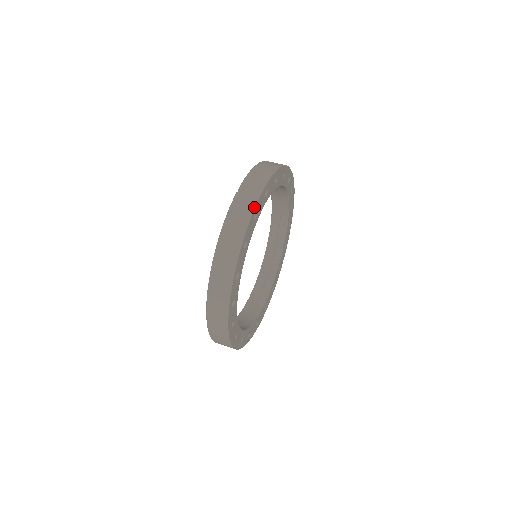
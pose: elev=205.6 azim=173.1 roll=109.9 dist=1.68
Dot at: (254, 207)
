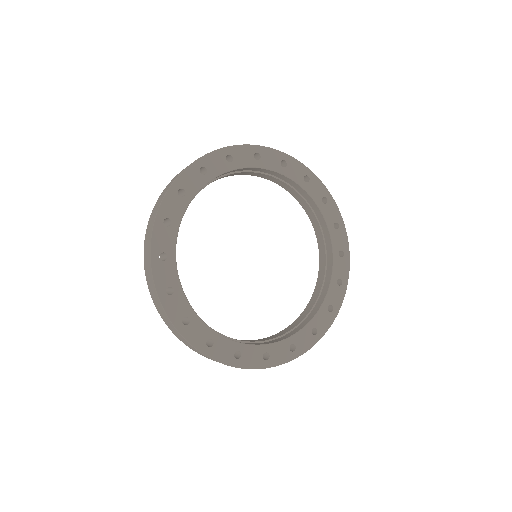
Dot at: (228, 146)
